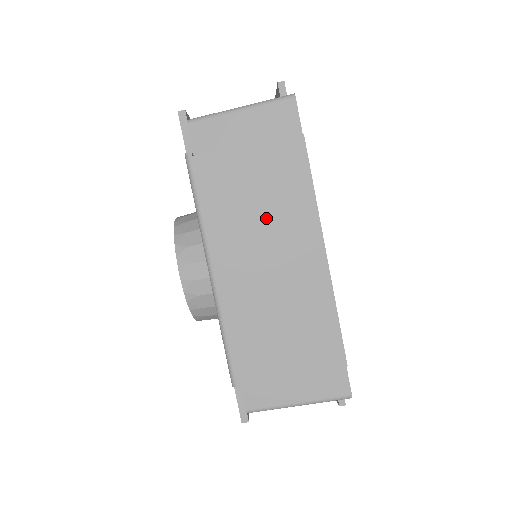
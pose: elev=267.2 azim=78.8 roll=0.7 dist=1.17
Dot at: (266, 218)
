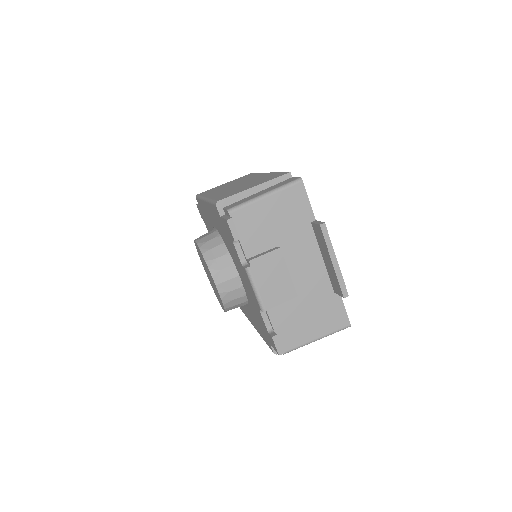
Dot at: (235, 183)
